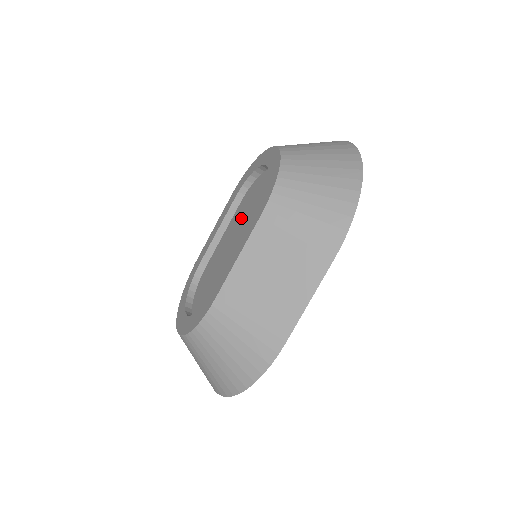
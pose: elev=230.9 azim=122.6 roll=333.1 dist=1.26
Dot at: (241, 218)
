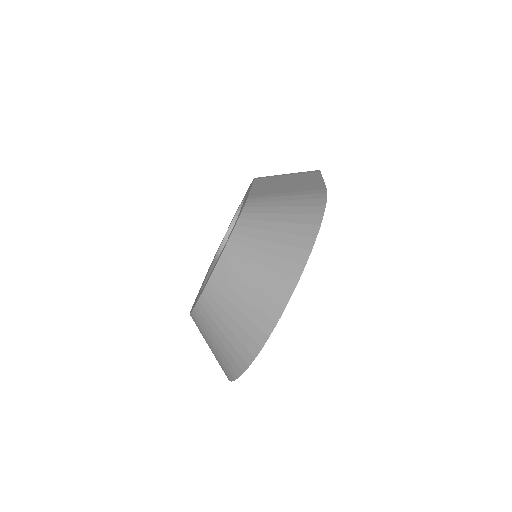
Dot at: occluded
